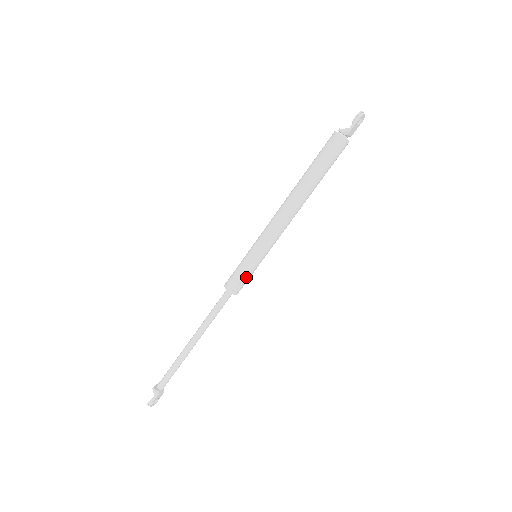
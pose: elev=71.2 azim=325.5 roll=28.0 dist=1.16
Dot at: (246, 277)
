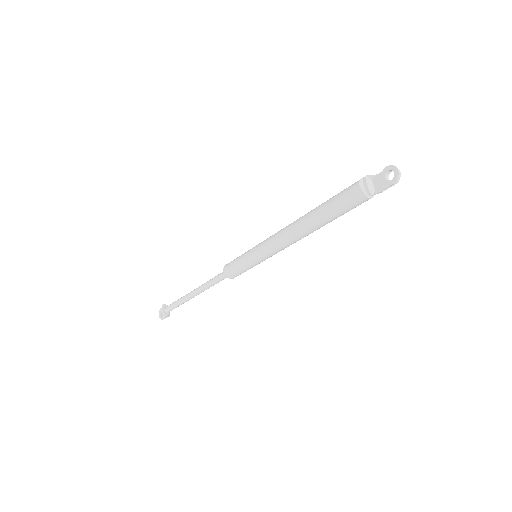
Dot at: occluded
